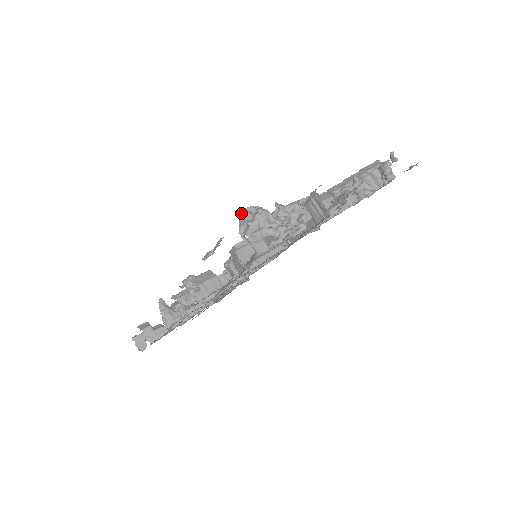
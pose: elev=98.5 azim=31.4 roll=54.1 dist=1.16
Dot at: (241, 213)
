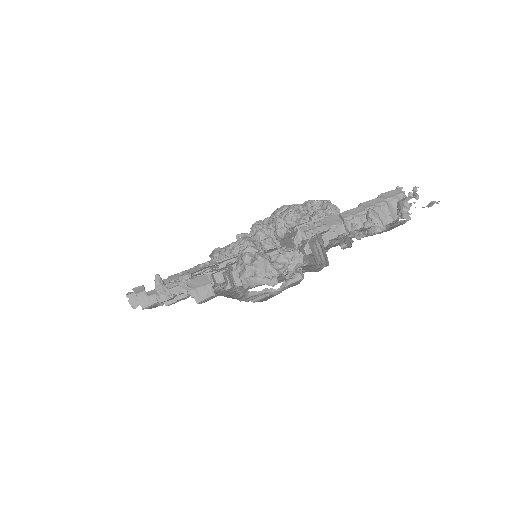
Dot at: occluded
